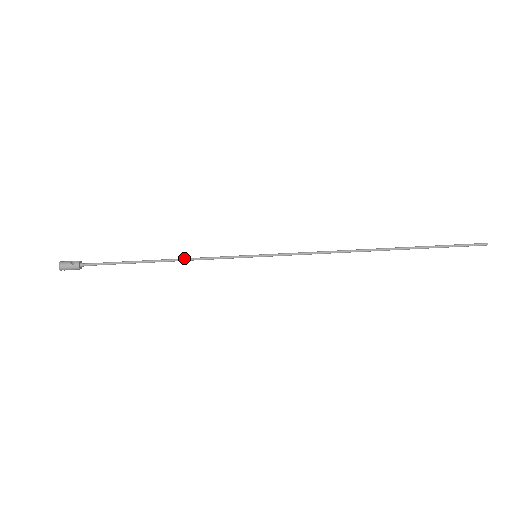
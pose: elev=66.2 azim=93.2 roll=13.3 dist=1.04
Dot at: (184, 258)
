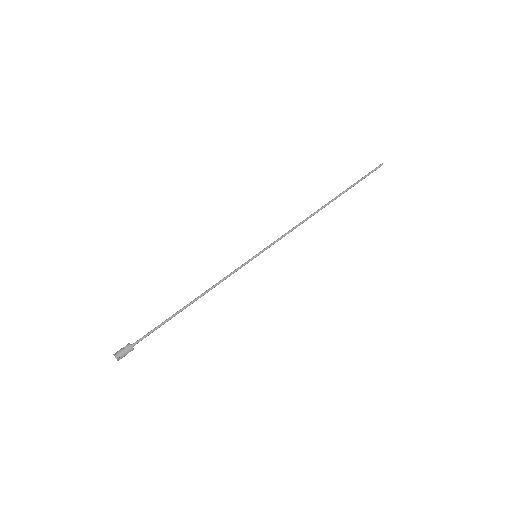
Dot at: (208, 289)
